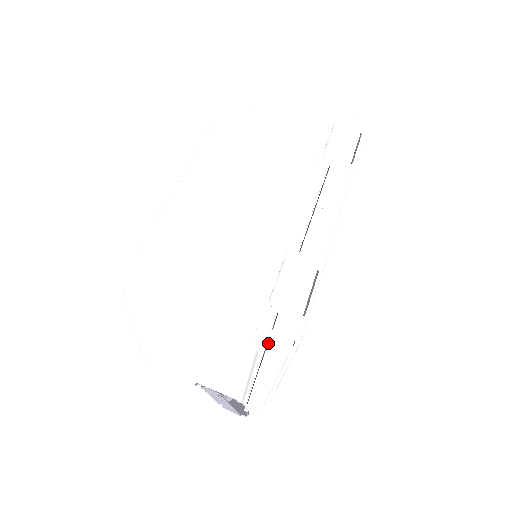
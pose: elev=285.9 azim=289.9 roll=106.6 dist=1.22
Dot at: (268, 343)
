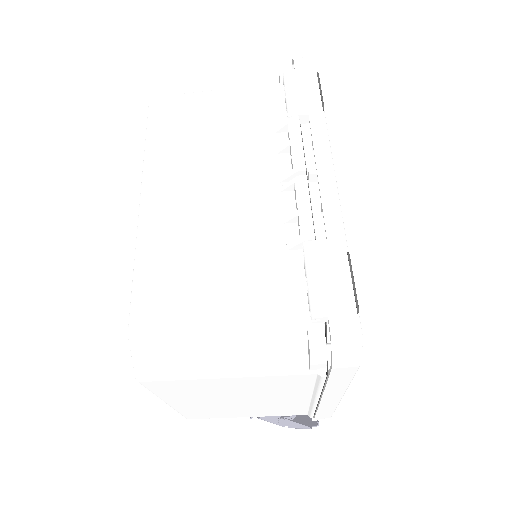
Dot at: (332, 364)
